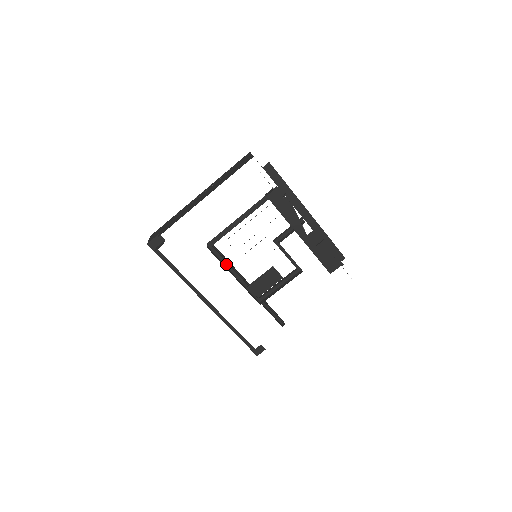
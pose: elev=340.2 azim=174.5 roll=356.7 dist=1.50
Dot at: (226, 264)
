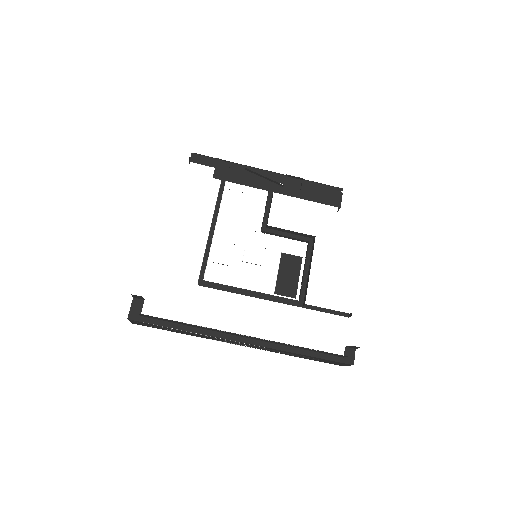
Dot at: (233, 289)
